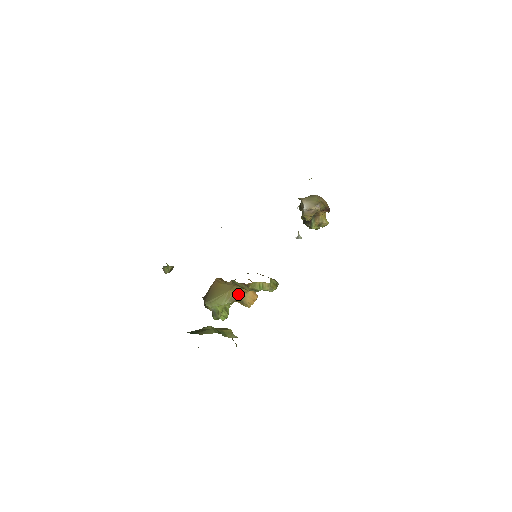
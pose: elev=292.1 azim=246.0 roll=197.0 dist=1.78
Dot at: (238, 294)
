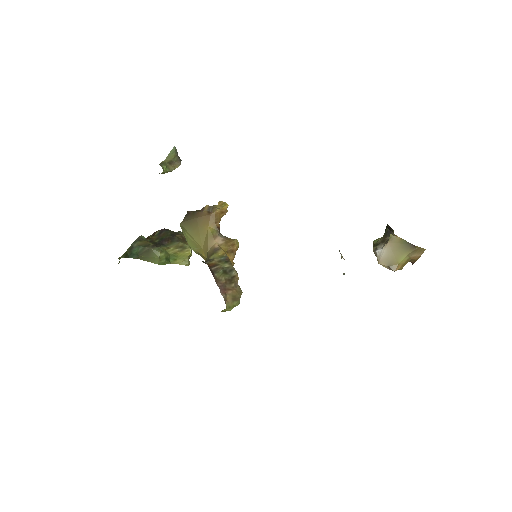
Dot at: occluded
